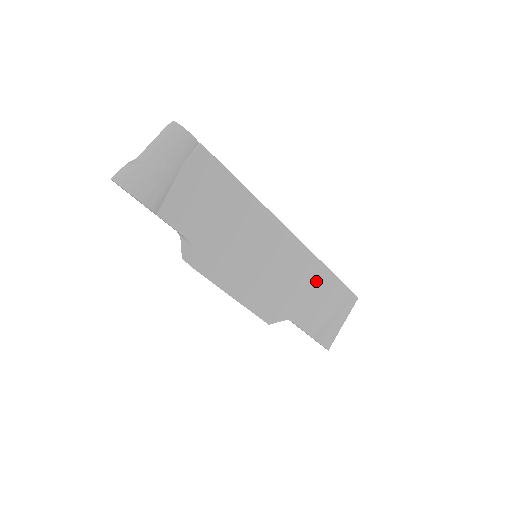
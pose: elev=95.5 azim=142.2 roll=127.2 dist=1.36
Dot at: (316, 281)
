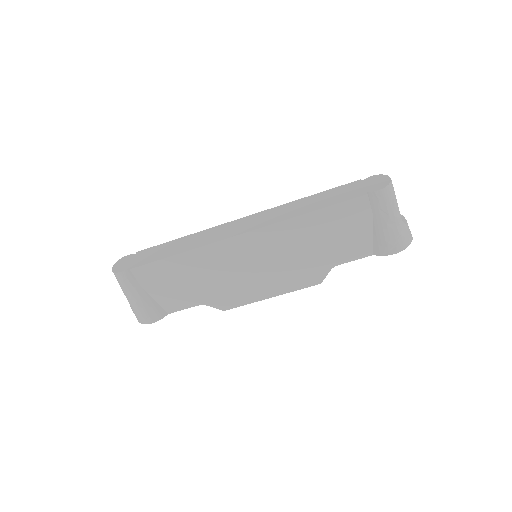
Dot at: (318, 228)
